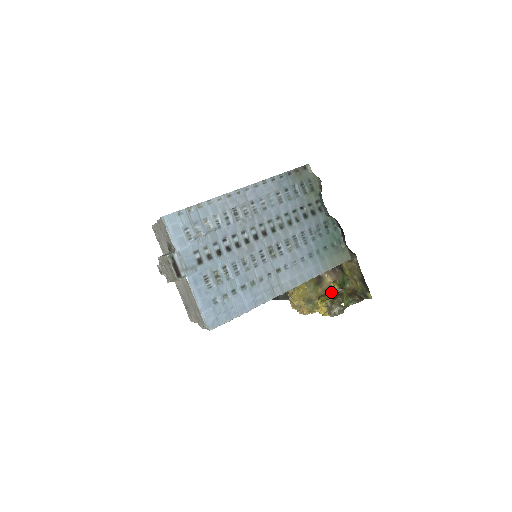
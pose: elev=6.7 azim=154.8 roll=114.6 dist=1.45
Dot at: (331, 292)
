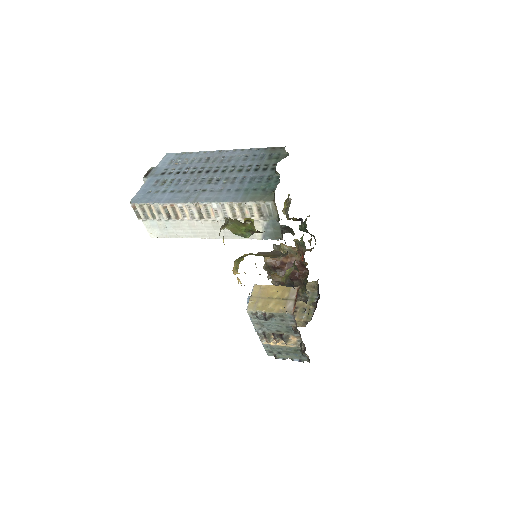
Dot at: occluded
